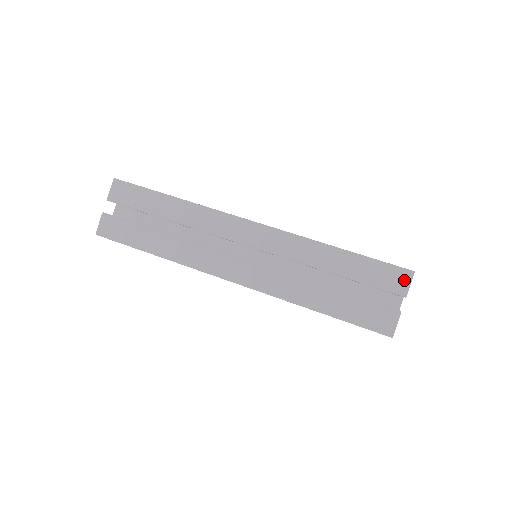
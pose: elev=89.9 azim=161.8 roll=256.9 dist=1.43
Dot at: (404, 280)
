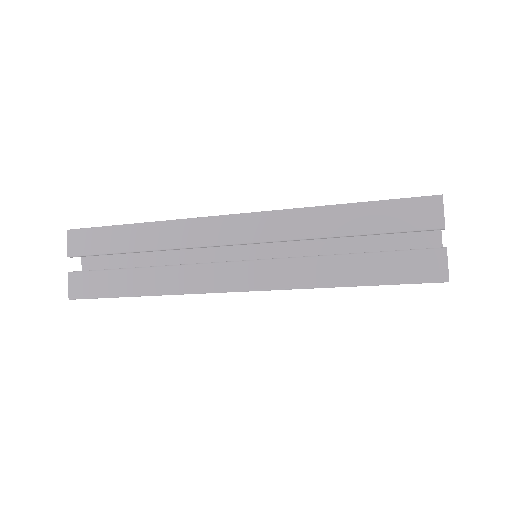
Dot at: (434, 209)
